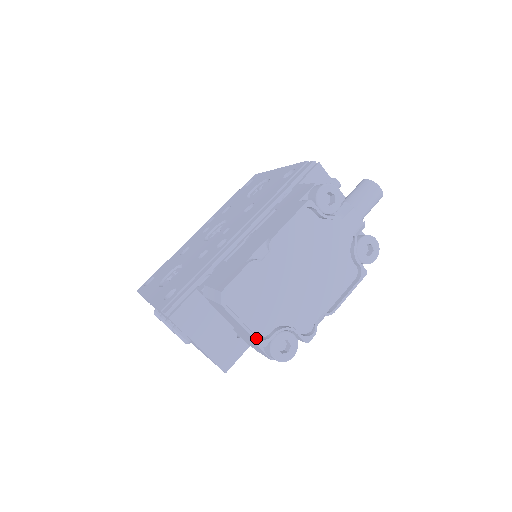
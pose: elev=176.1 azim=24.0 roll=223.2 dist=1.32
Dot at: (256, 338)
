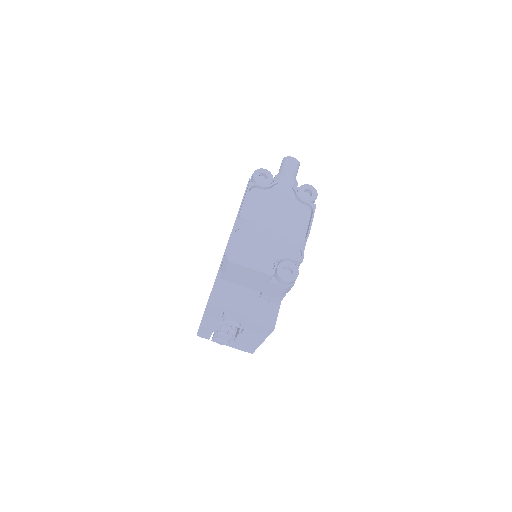
Dot at: (264, 272)
